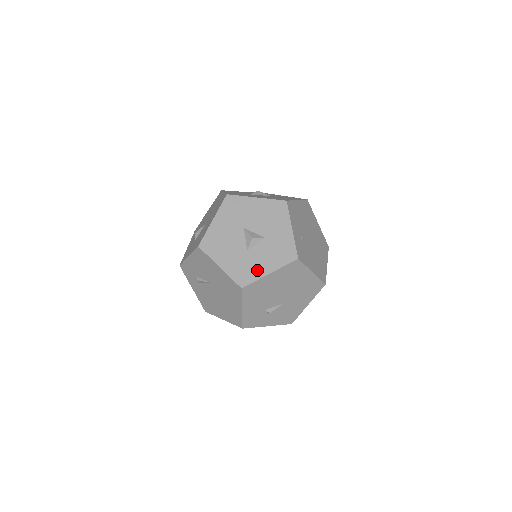
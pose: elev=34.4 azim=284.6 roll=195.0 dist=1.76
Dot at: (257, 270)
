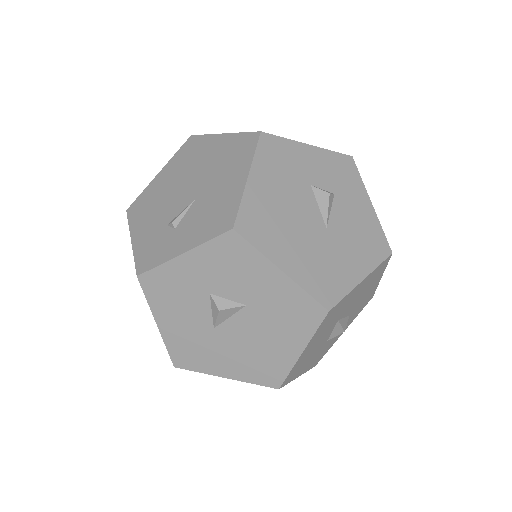
Dot at: occluded
